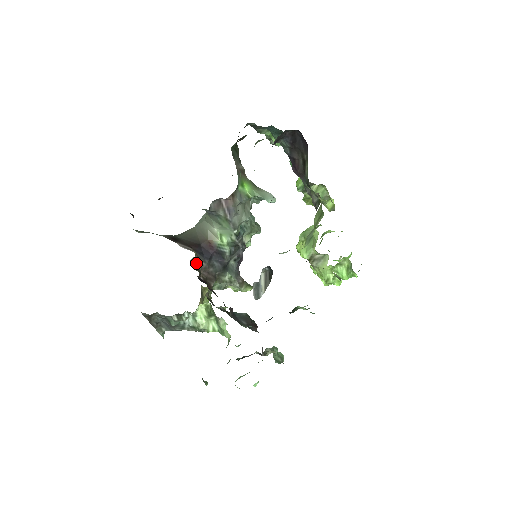
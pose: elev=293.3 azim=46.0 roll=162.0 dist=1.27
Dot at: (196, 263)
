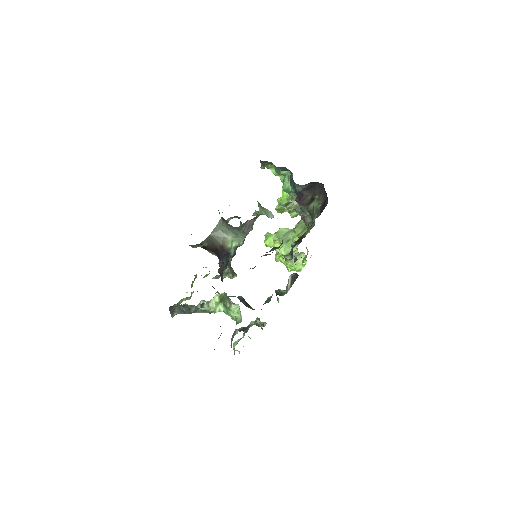
Dot at: occluded
